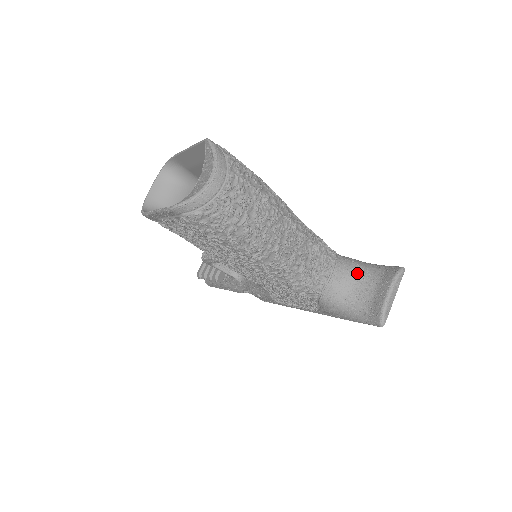
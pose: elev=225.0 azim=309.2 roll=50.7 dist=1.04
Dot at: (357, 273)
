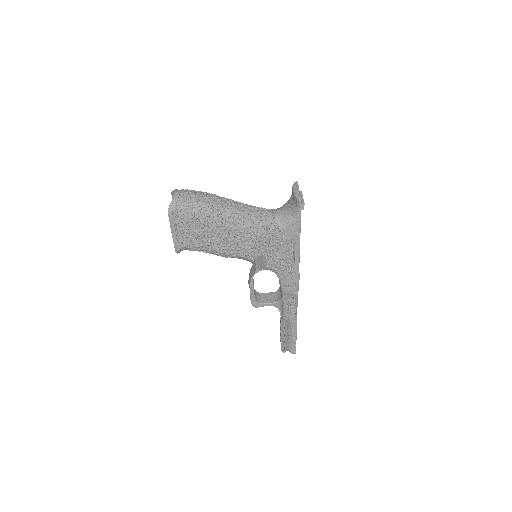
Dot at: (285, 204)
